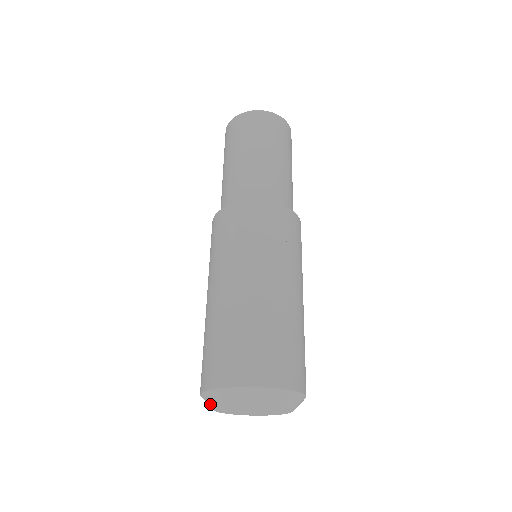
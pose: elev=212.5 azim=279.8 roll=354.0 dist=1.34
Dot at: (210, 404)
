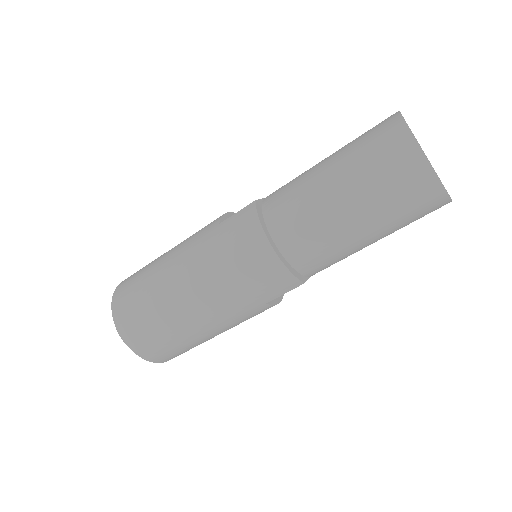
Dot at: (123, 341)
